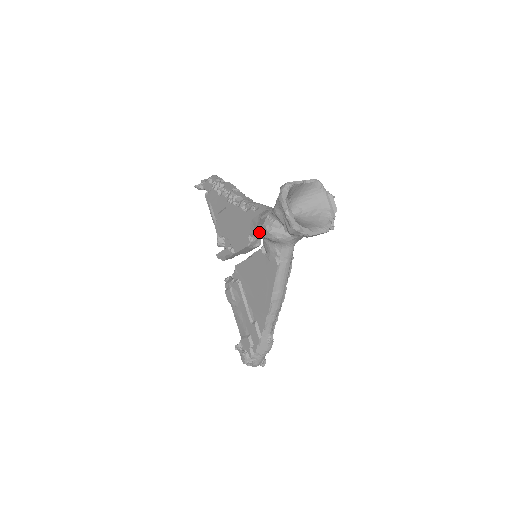
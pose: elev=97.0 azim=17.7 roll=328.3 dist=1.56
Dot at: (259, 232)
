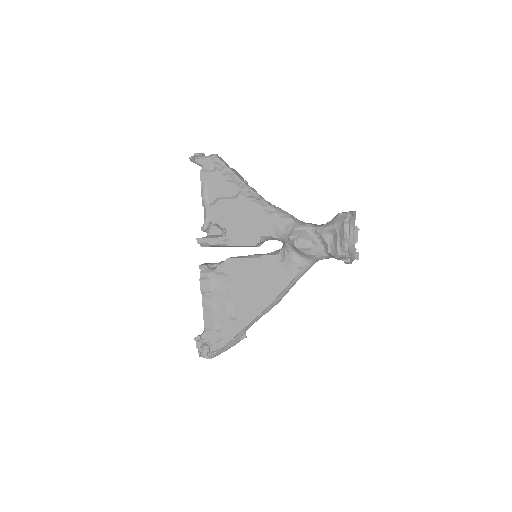
Dot at: (294, 243)
